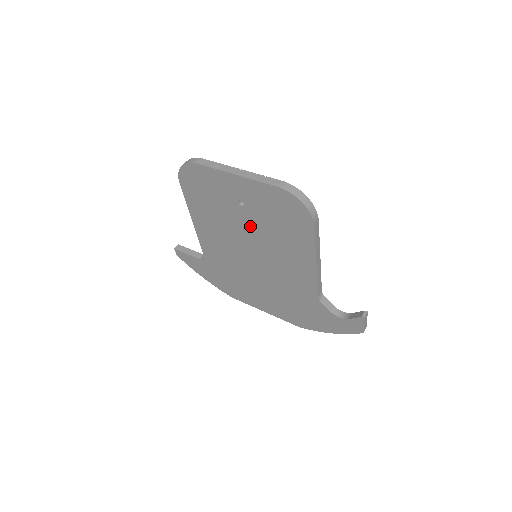
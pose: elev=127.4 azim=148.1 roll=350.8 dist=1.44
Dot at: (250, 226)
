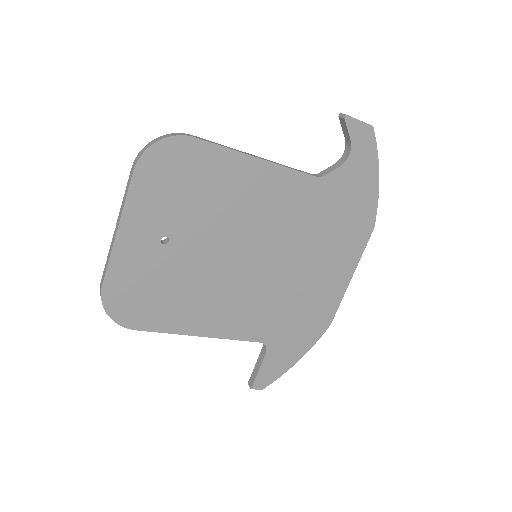
Dot at: (202, 242)
